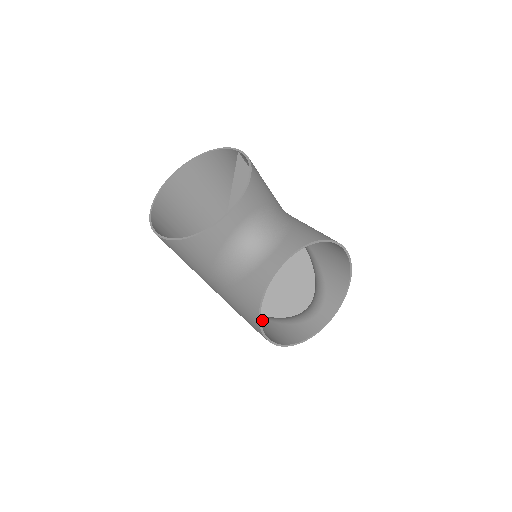
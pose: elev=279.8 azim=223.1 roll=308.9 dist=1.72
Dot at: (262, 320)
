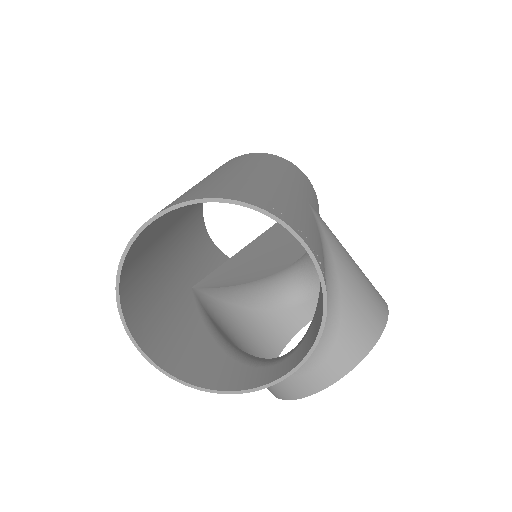
Dot at: (250, 313)
